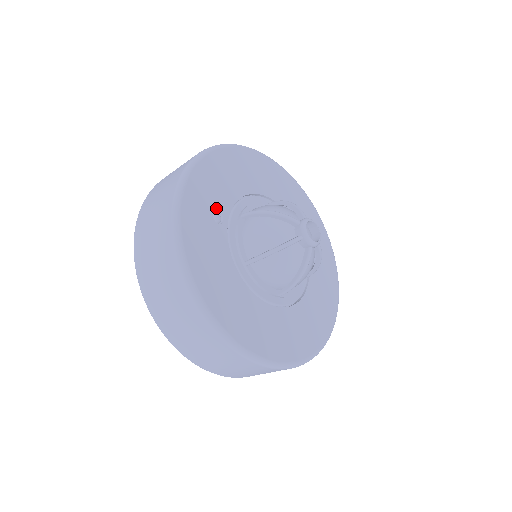
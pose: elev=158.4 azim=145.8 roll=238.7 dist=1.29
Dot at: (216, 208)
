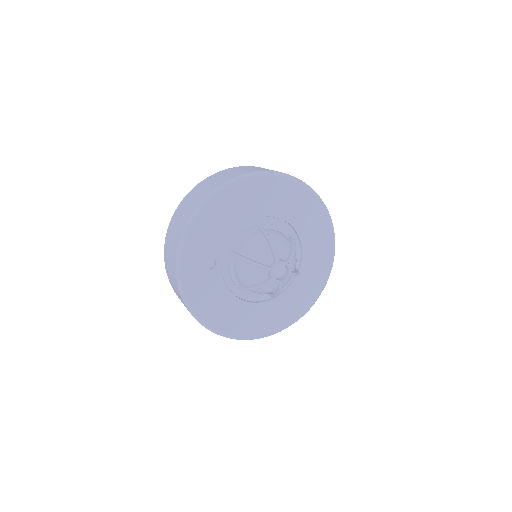
Dot at: (210, 258)
